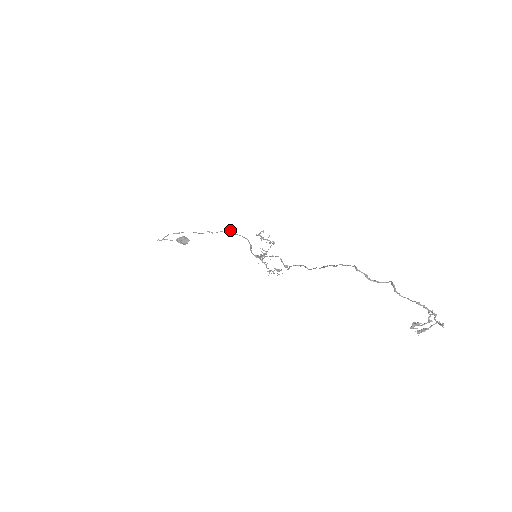
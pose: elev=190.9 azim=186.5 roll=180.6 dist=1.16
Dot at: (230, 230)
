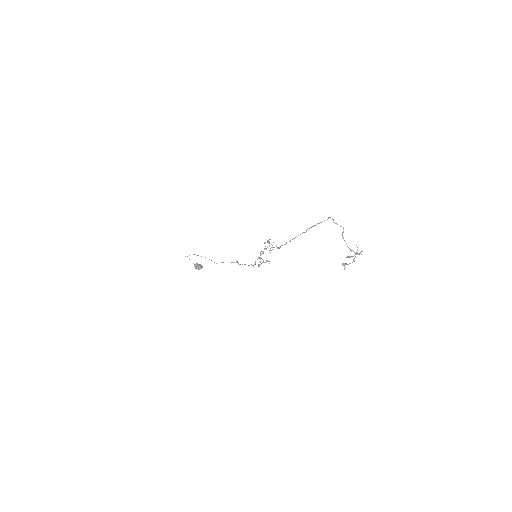
Dot at: (238, 263)
